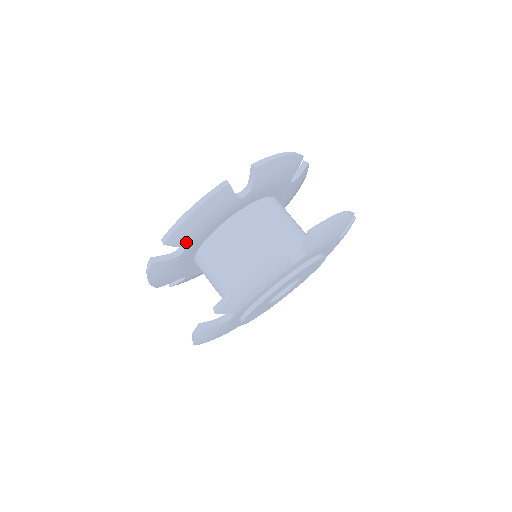
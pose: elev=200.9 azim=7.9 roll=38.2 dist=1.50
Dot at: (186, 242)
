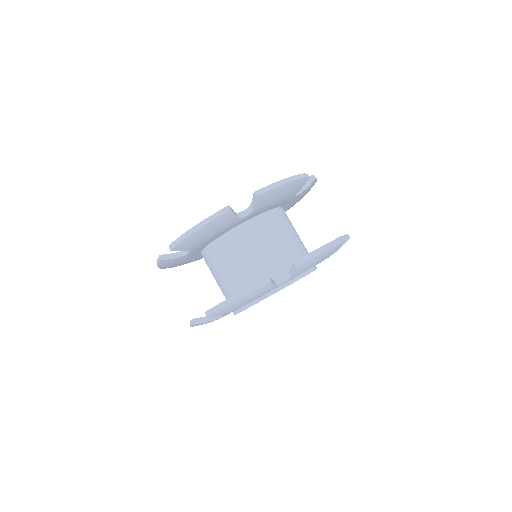
Dot at: (191, 248)
